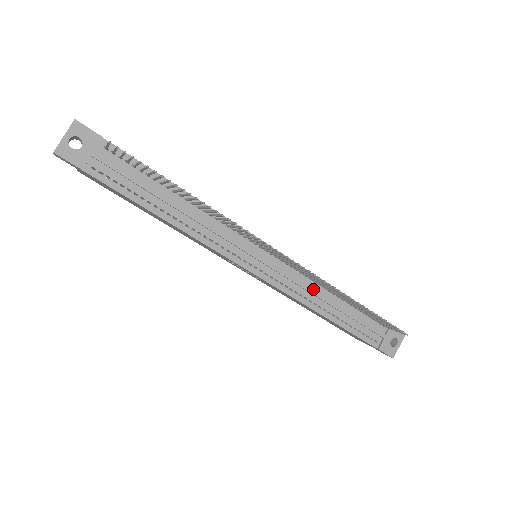
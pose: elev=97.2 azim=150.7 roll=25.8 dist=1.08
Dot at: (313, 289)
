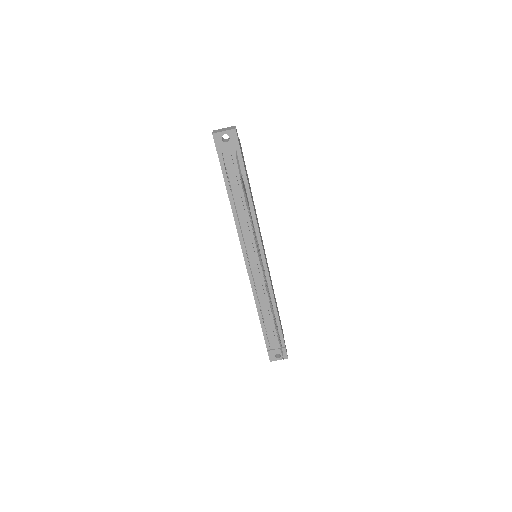
Dot at: (265, 296)
